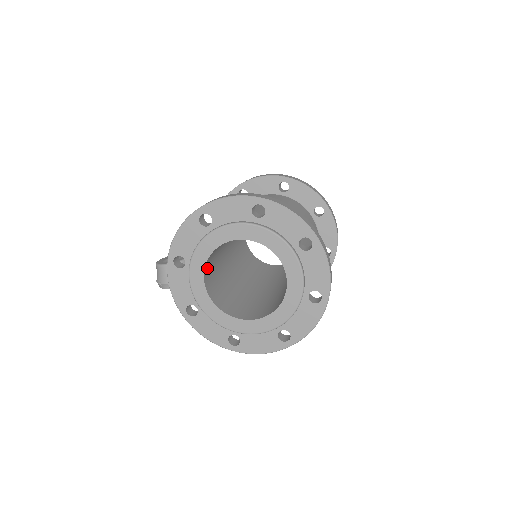
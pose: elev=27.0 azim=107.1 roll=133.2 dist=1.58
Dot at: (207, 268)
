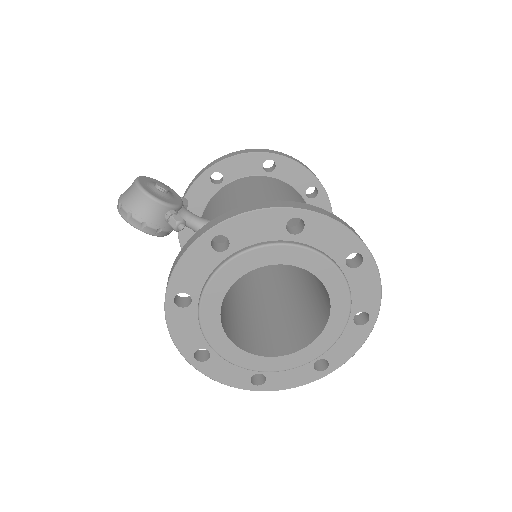
Dot at: occluded
